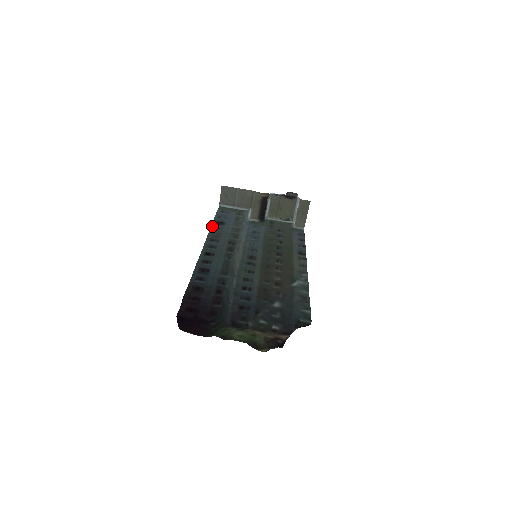
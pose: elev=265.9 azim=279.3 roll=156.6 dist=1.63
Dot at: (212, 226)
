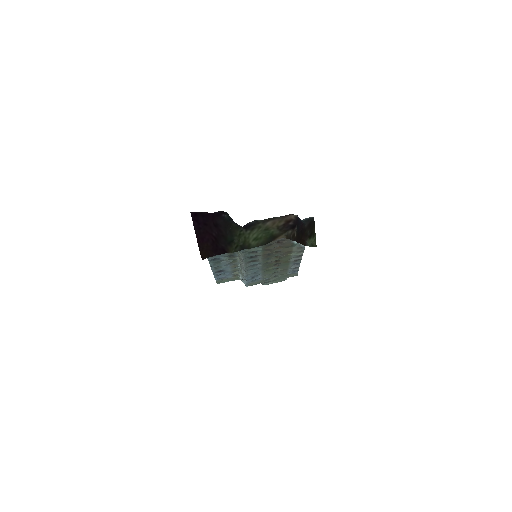
Dot at: (212, 269)
